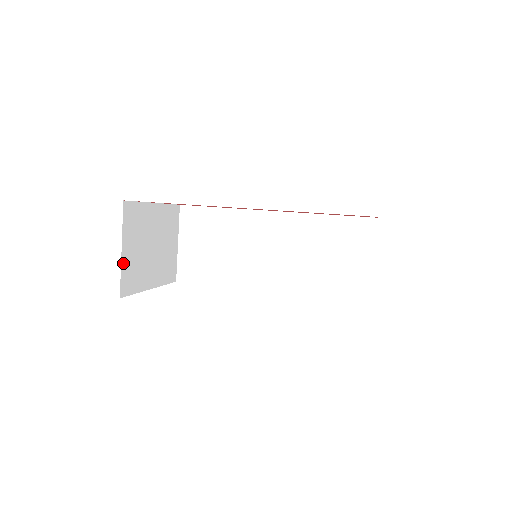
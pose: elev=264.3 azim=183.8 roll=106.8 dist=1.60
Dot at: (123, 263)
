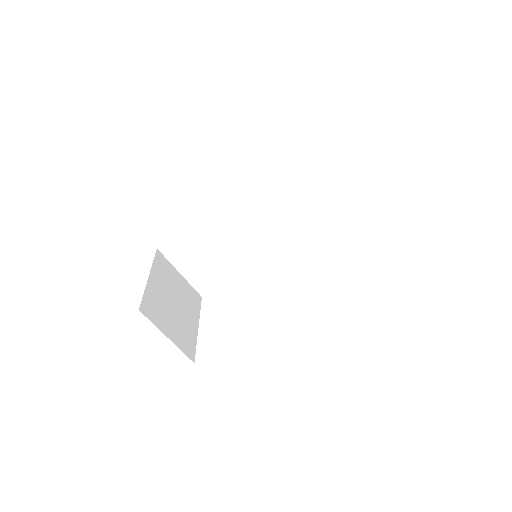
Dot at: (176, 343)
